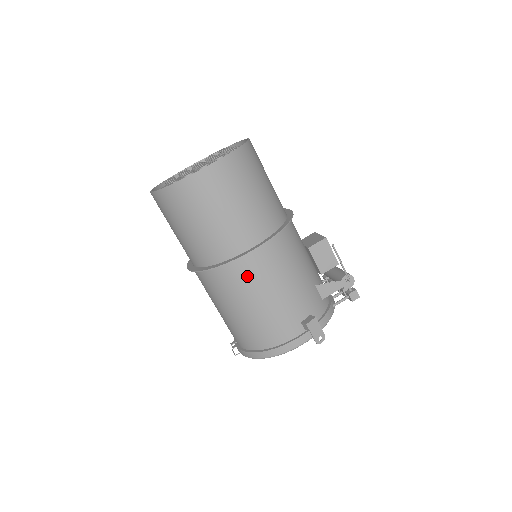
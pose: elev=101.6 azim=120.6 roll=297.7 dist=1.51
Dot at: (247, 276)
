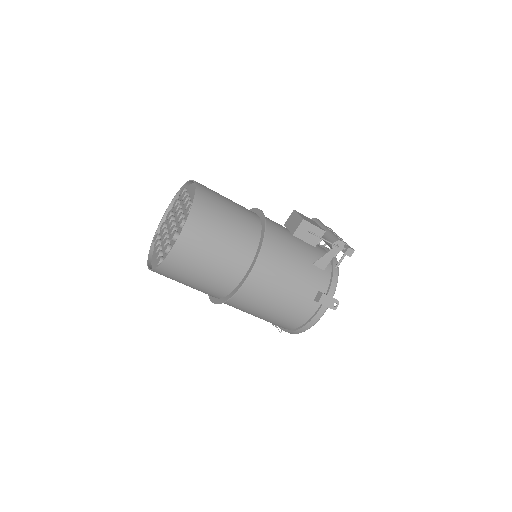
Dot at: (253, 295)
